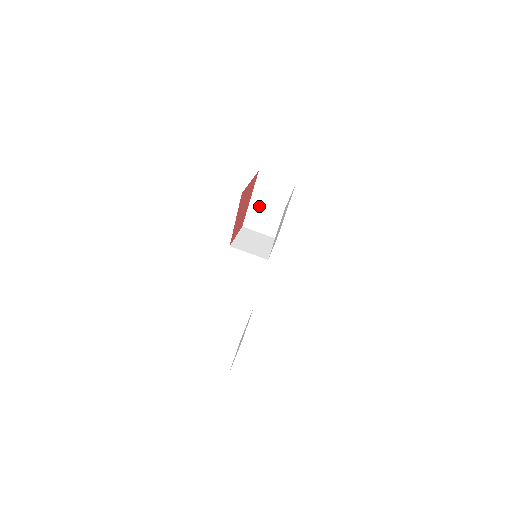
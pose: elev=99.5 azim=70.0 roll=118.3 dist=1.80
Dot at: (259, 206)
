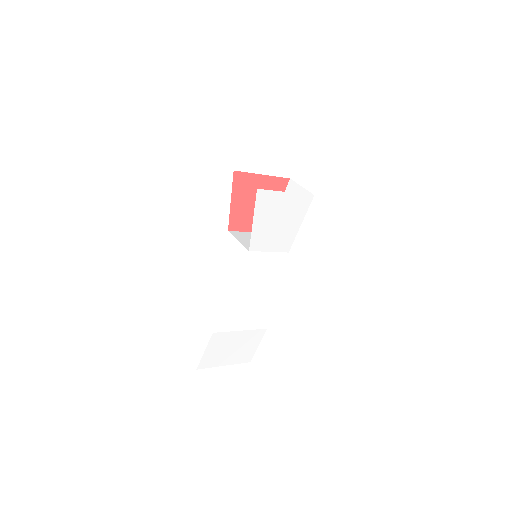
Dot at: occluded
